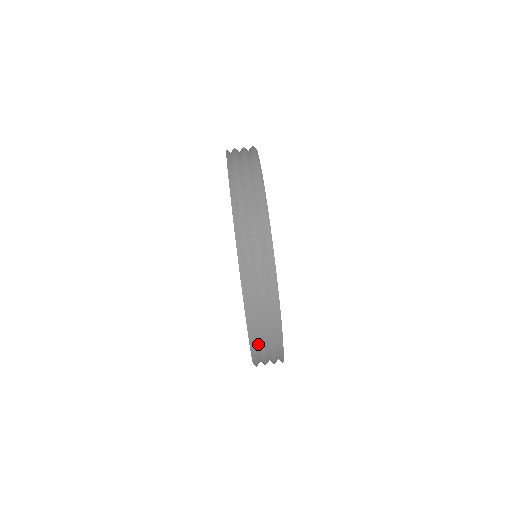
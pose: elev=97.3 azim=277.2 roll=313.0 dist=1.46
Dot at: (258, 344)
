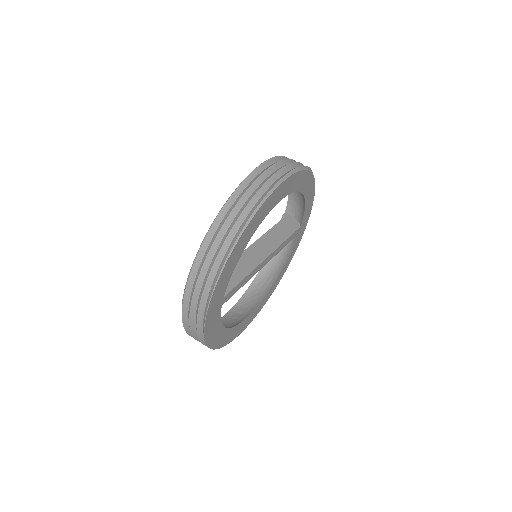
Dot at: (189, 311)
